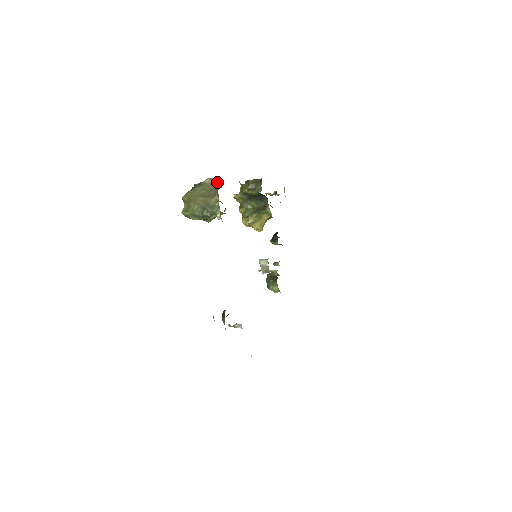
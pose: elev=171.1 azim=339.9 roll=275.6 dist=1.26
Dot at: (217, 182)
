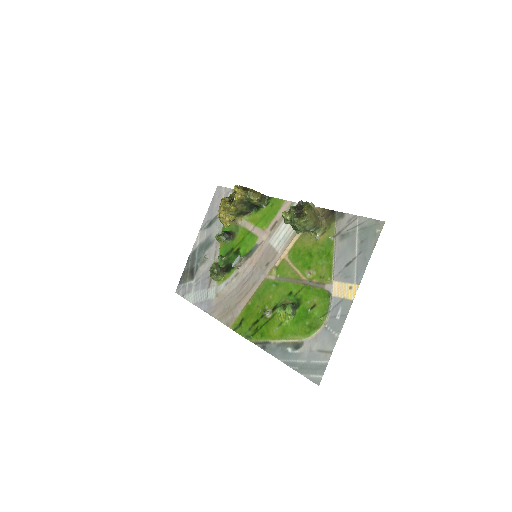
Dot at: occluded
